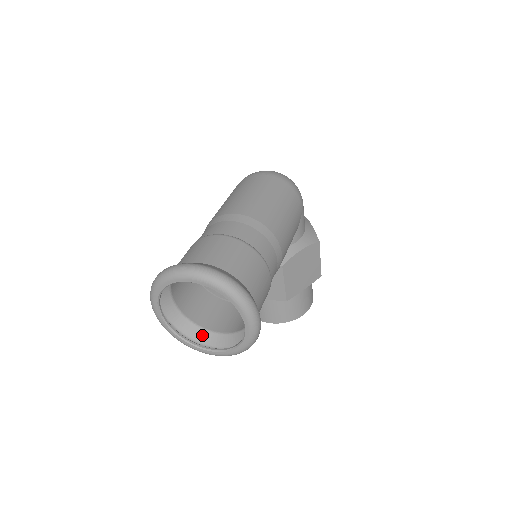
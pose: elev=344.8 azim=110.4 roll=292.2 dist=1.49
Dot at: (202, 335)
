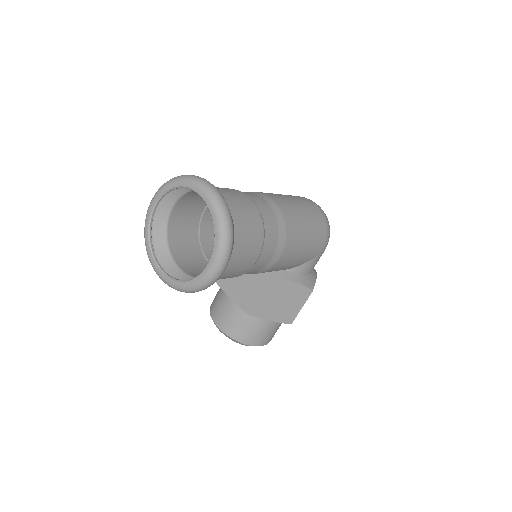
Dot at: (166, 260)
